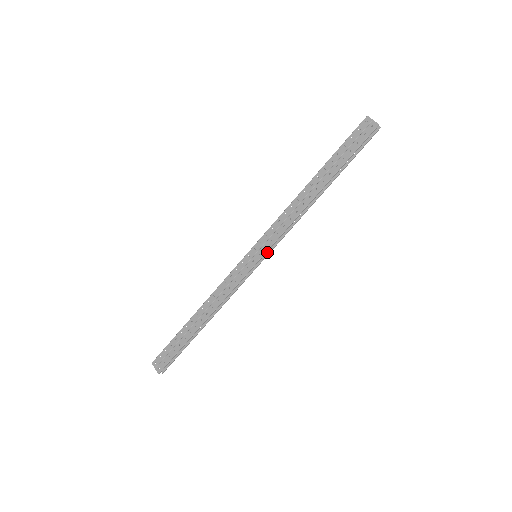
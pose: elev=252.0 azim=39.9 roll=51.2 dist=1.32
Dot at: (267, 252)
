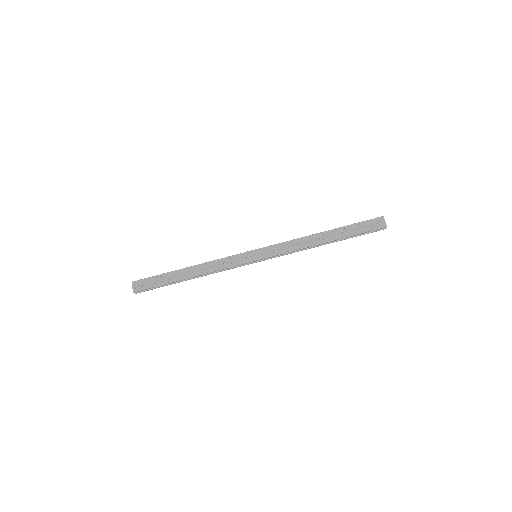
Dot at: occluded
